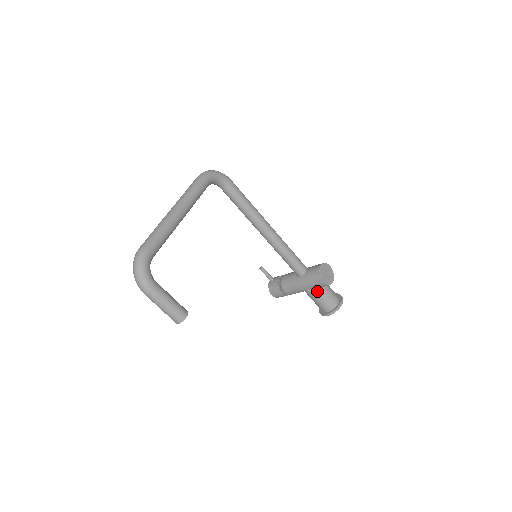
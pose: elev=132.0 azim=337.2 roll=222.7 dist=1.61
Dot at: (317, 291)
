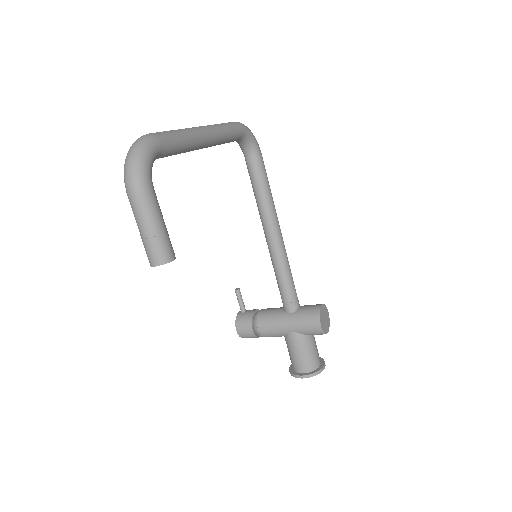
Dot at: (303, 338)
